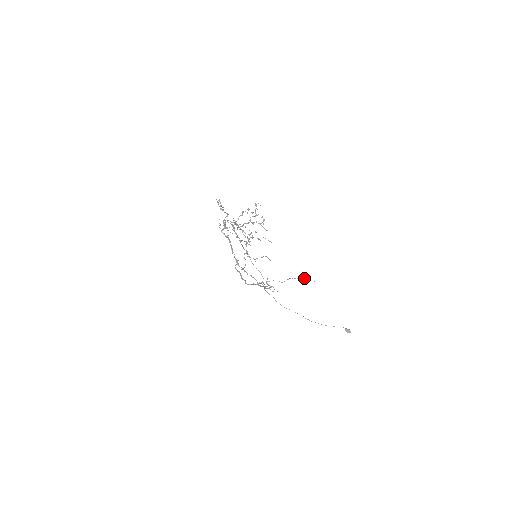
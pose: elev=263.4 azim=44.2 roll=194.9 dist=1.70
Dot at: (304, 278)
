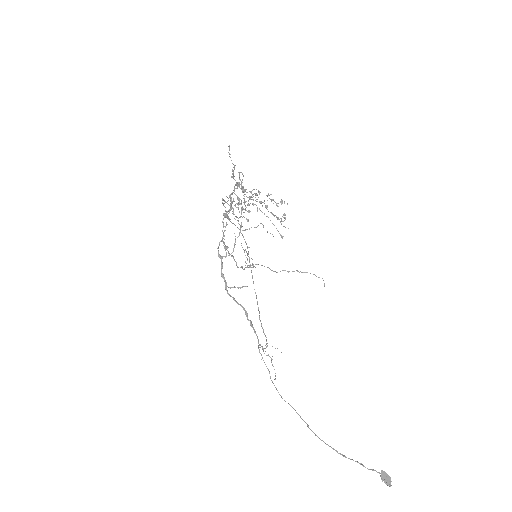
Dot at: occluded
